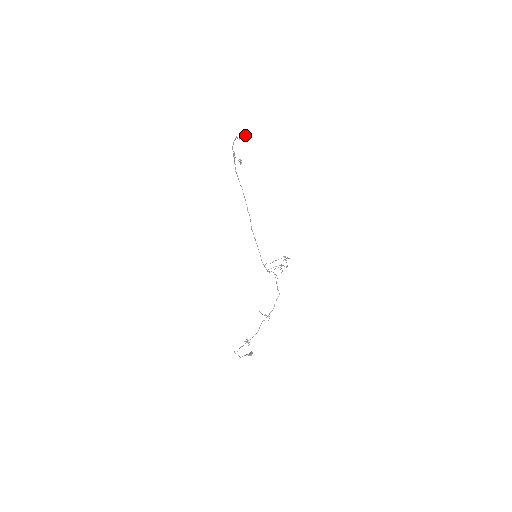
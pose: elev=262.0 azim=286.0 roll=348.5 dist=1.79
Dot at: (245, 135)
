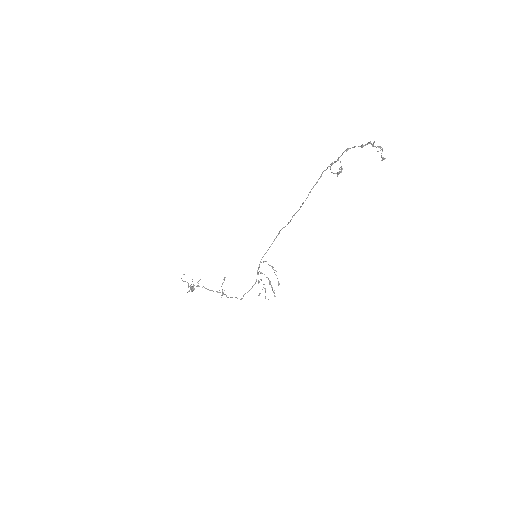
Dot at: occluded
